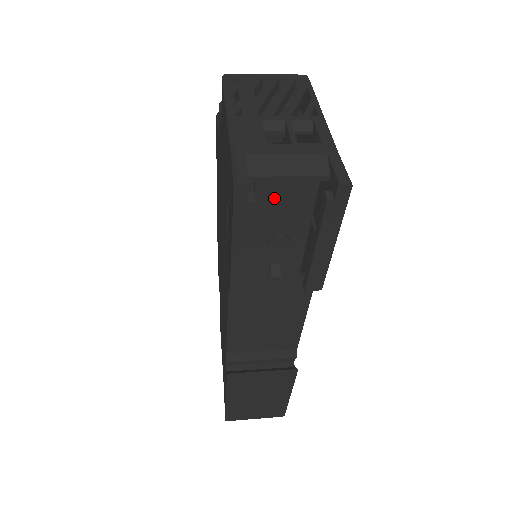
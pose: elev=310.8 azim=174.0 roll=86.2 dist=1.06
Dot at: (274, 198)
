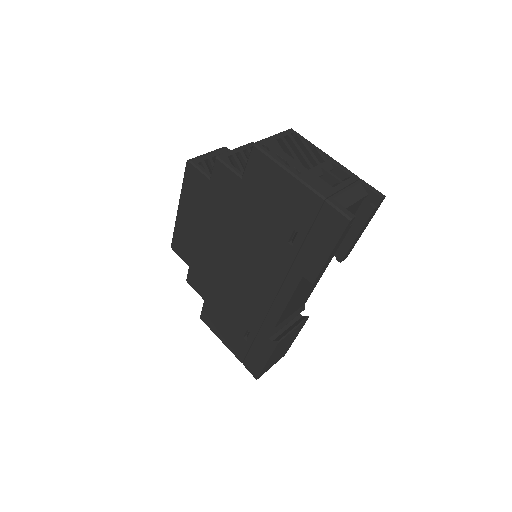
Dot at: occluded
